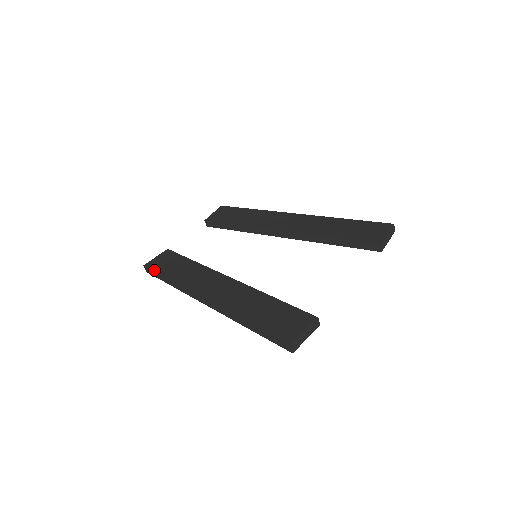
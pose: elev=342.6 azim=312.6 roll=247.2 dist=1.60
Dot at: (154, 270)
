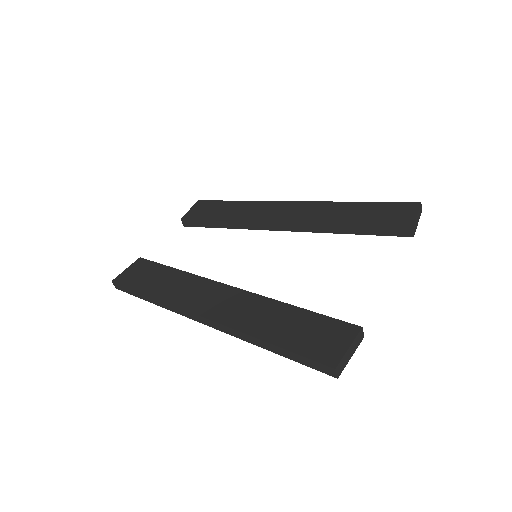
Dot at: (127, 285)
